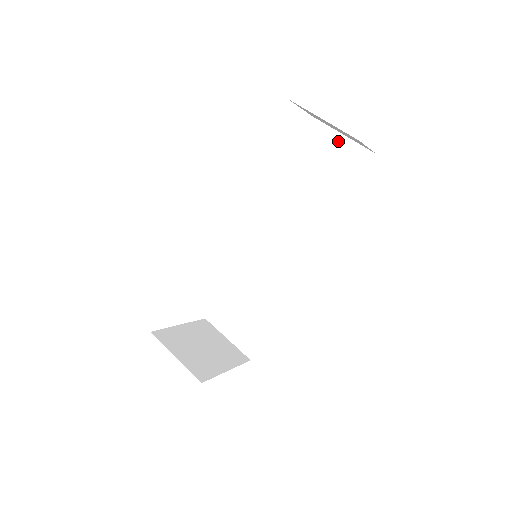
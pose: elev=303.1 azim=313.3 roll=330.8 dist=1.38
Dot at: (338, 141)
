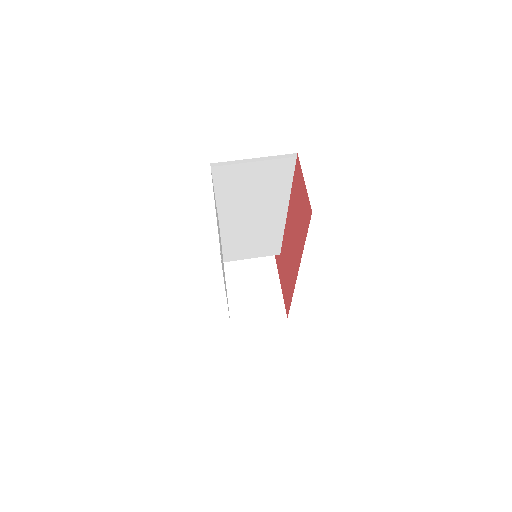
Dot at: (253, 164)
